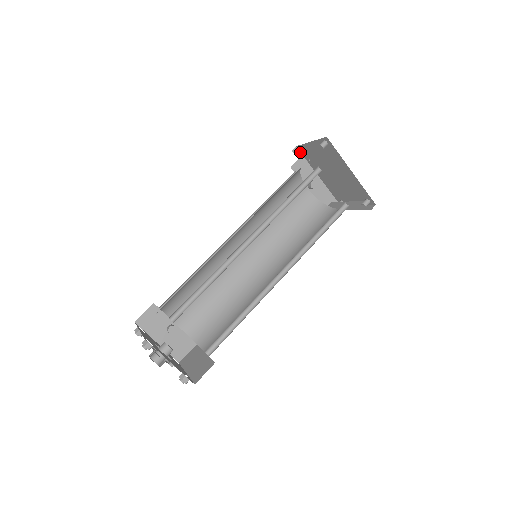
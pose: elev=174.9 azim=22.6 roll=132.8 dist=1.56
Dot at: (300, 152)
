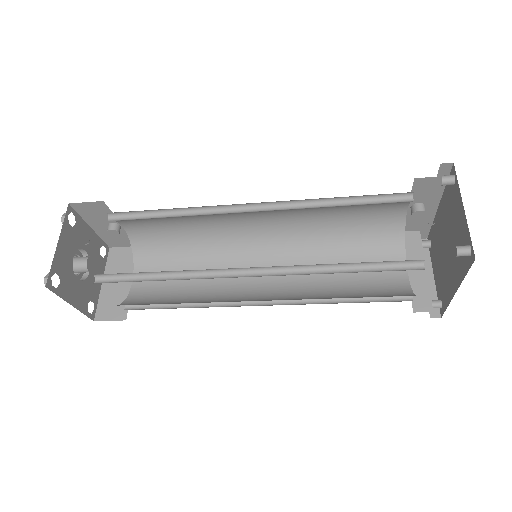
Dot at: (445, 184)
